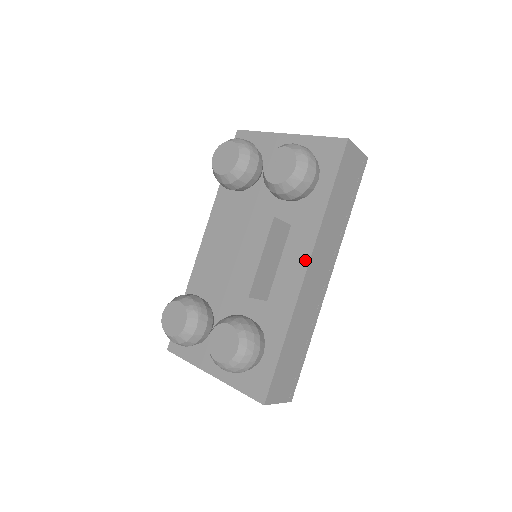
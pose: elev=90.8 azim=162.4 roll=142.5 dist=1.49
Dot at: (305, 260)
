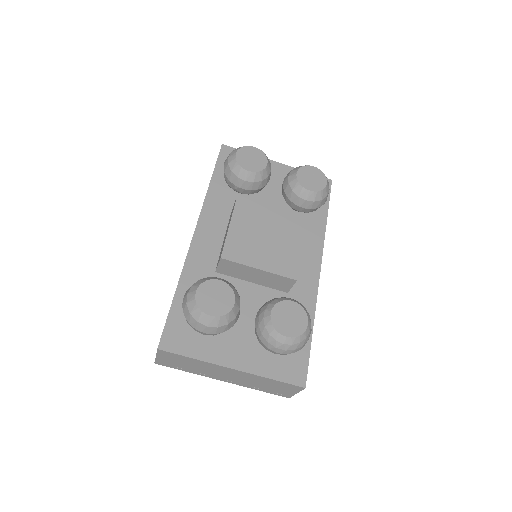
Dot at: (318, 261)
